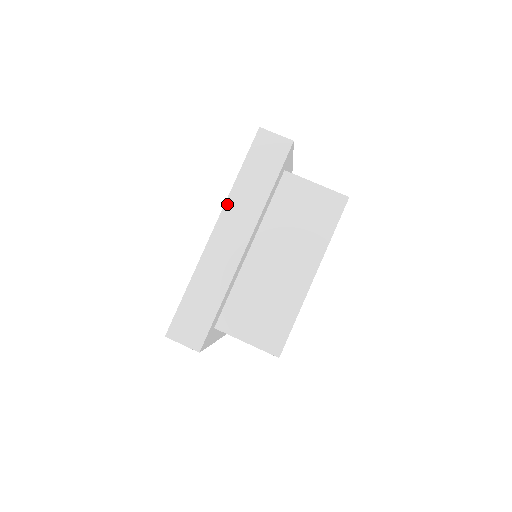
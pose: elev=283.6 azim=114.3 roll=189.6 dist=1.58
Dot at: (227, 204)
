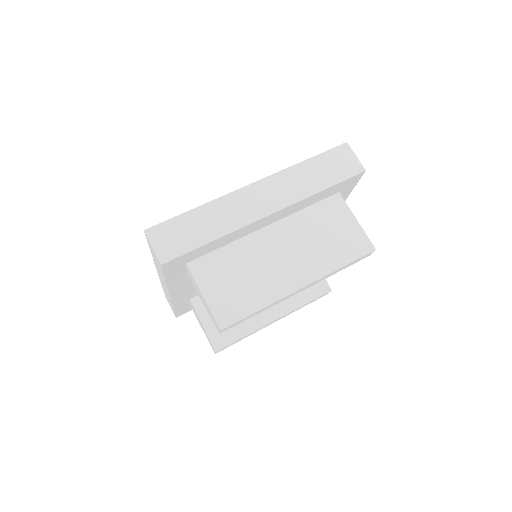
Dot at: (279, 174)
